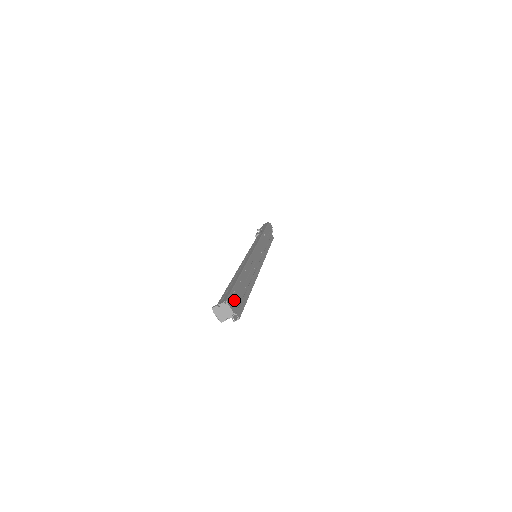
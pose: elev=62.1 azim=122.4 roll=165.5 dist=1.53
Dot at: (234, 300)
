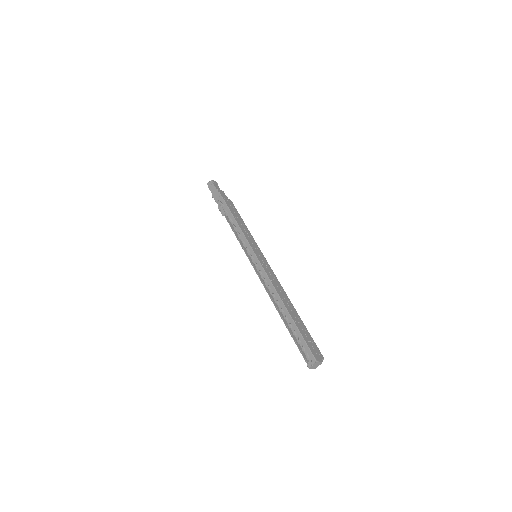
Dot at: (313, 349)
